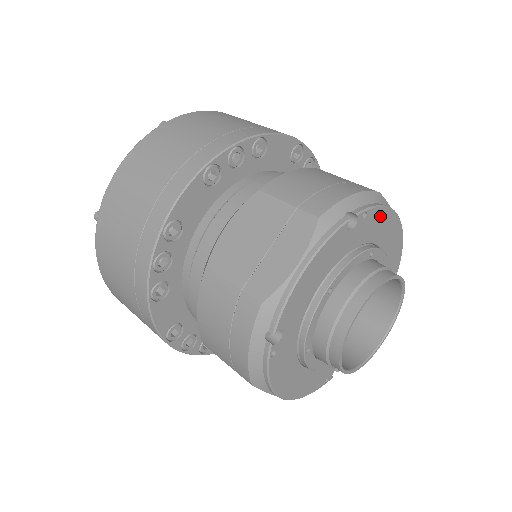
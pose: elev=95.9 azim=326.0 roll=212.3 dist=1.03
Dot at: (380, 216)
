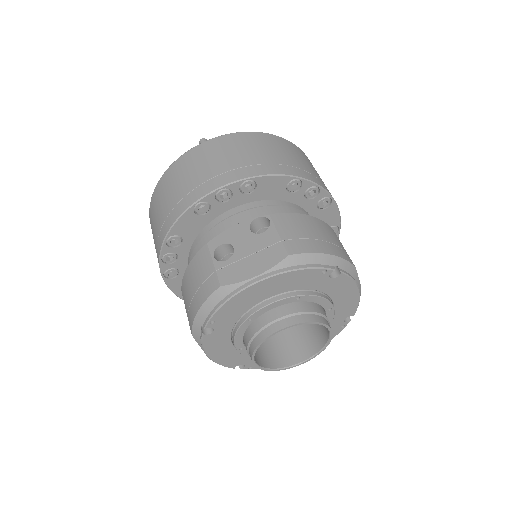
Dot at: (229, 307)
